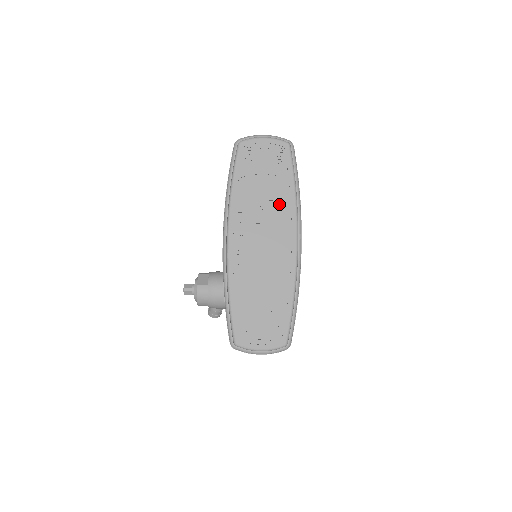
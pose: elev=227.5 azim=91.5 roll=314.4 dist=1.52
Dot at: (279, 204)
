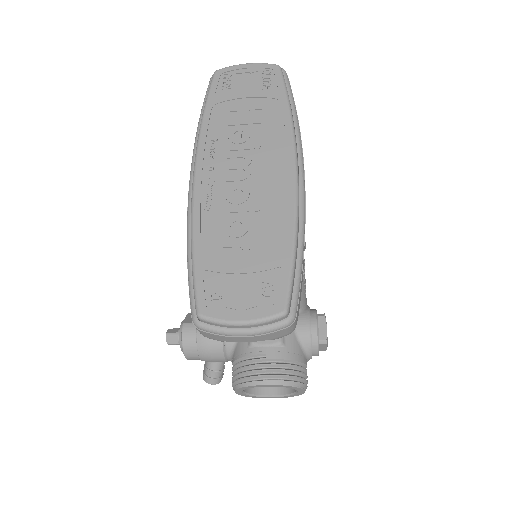
Dot at: (268, 126)
